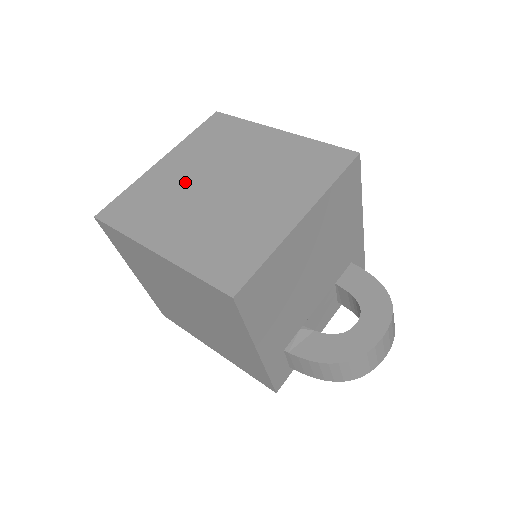
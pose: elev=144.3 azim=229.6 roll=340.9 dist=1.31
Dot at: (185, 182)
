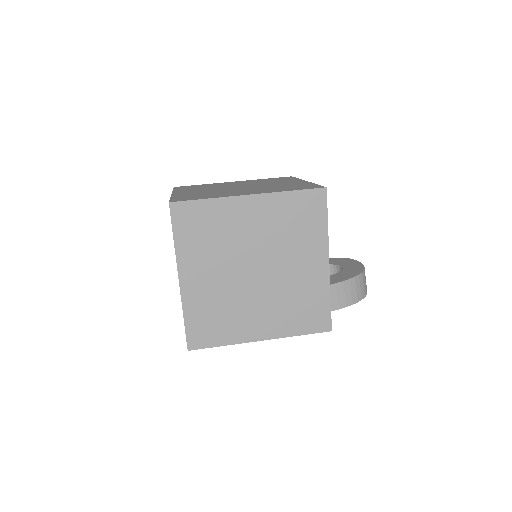
Dot at: occluded
